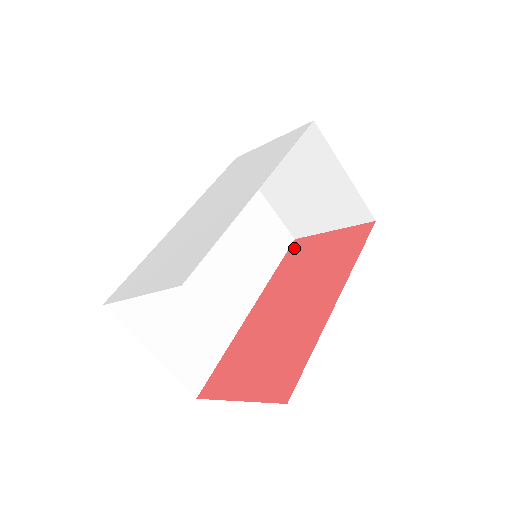
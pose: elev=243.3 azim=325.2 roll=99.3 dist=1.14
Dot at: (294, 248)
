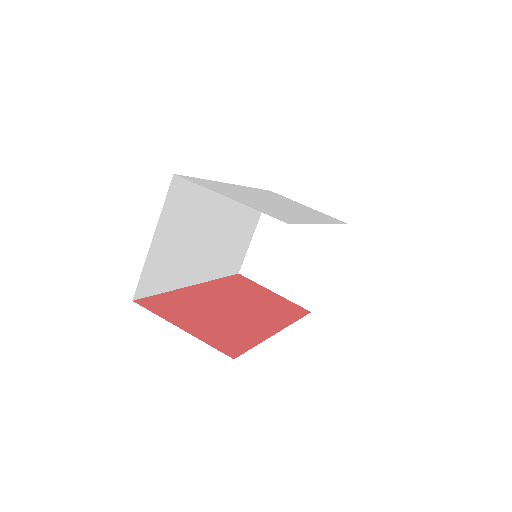
Dot at: (239, 278)
